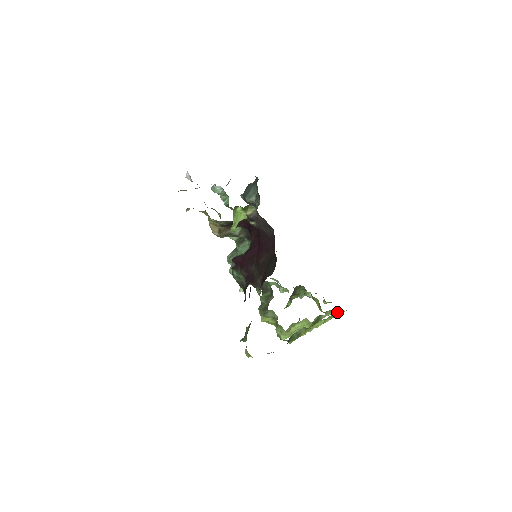
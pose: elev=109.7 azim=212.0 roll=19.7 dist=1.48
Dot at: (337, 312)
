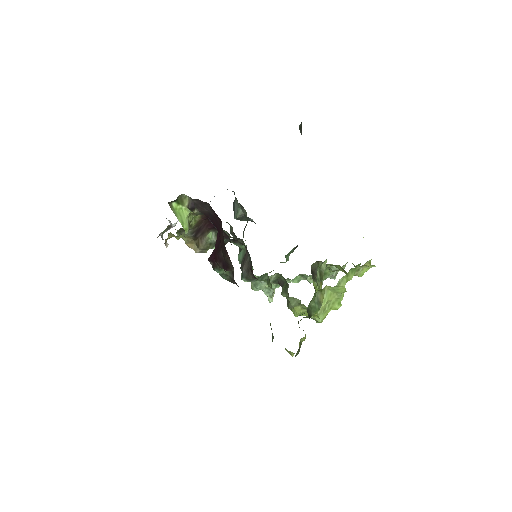
Dot at: (367, 268)
